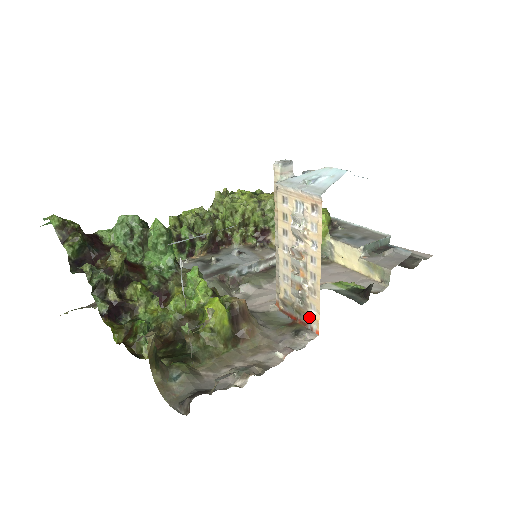
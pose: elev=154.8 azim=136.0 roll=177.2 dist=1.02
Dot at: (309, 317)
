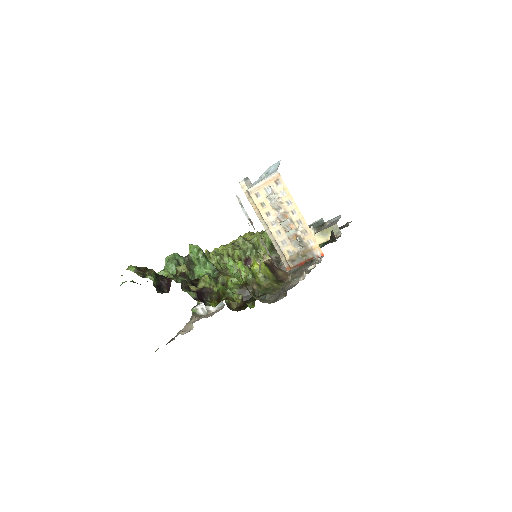
Dot at: (312, 251)
